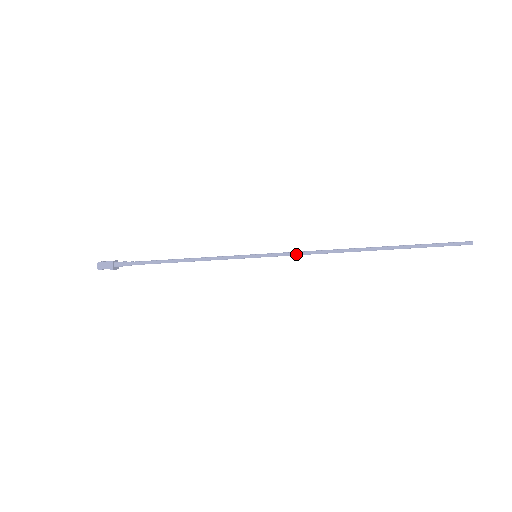
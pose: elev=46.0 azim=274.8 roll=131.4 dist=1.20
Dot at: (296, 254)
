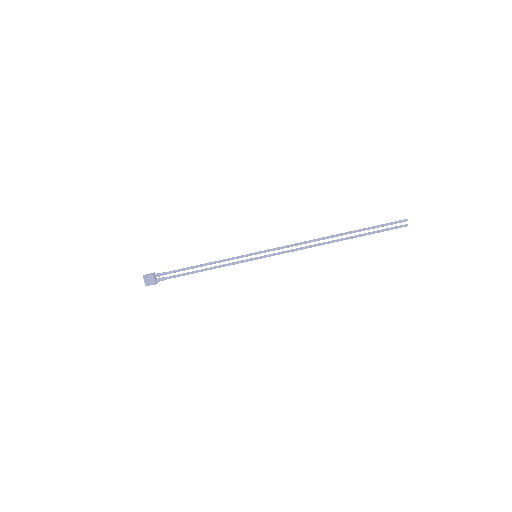
Dot at: (284, 246)
